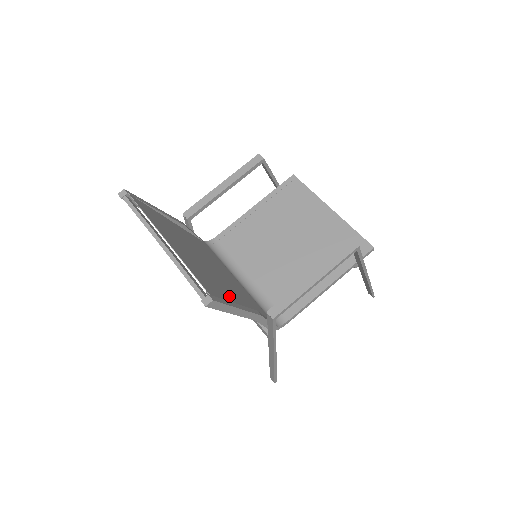
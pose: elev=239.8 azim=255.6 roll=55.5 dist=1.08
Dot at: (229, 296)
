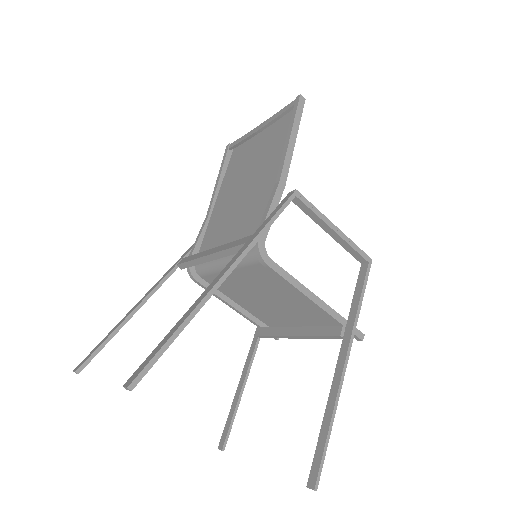
Dot at: (280, 154)
